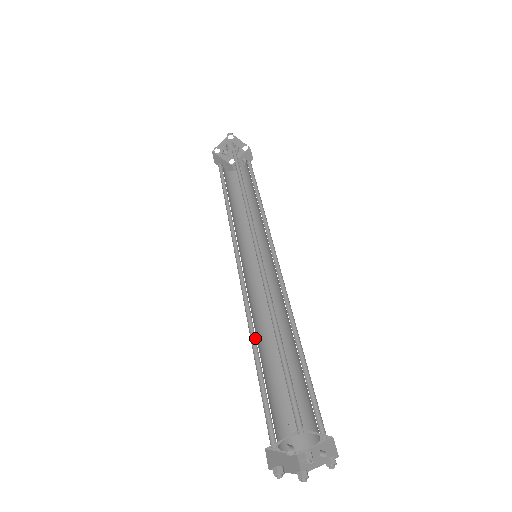
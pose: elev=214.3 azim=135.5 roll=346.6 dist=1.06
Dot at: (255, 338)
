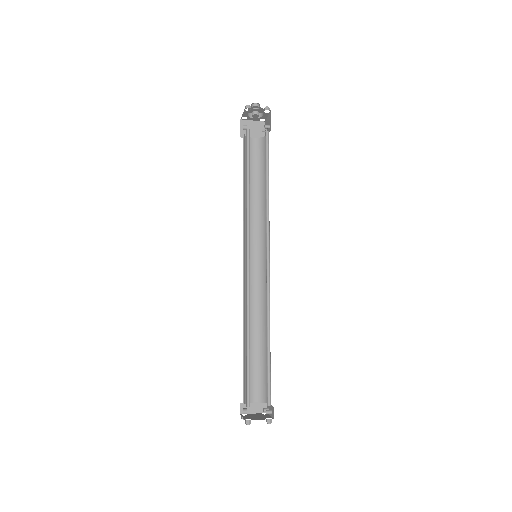
Dot at: occluded
